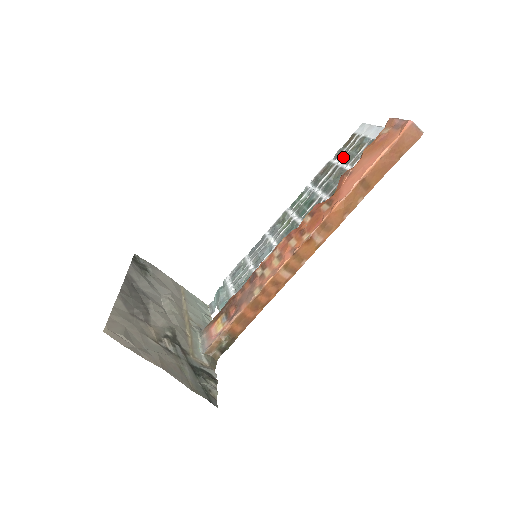
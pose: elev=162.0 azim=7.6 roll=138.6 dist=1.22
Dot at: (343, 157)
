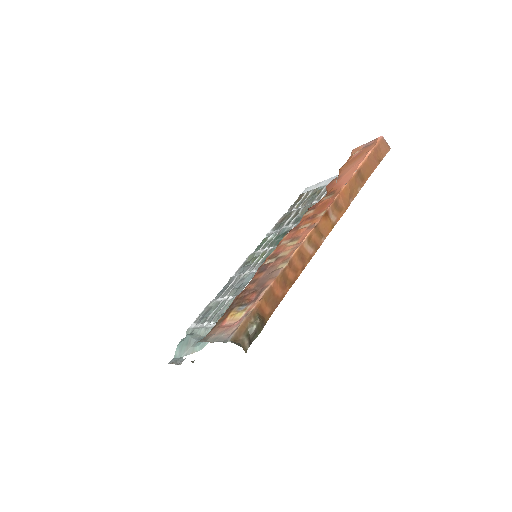
Dot at: (302, 203)
